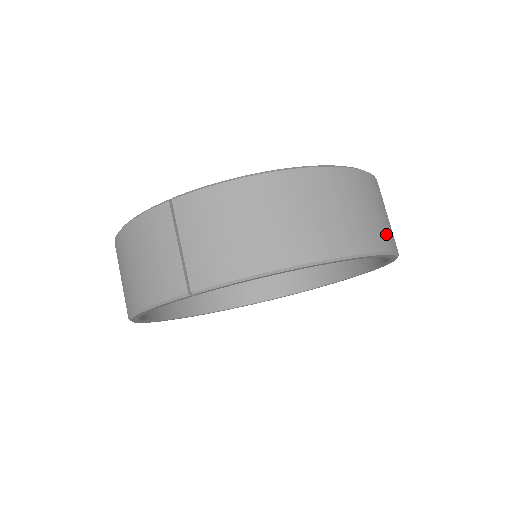
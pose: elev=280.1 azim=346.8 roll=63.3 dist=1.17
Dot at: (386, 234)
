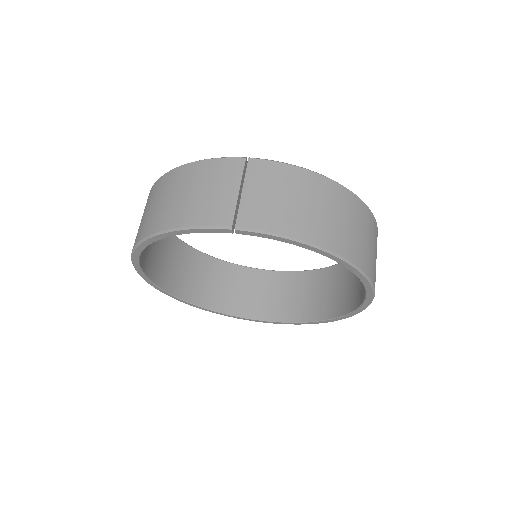
Dot at: (375, 276)
